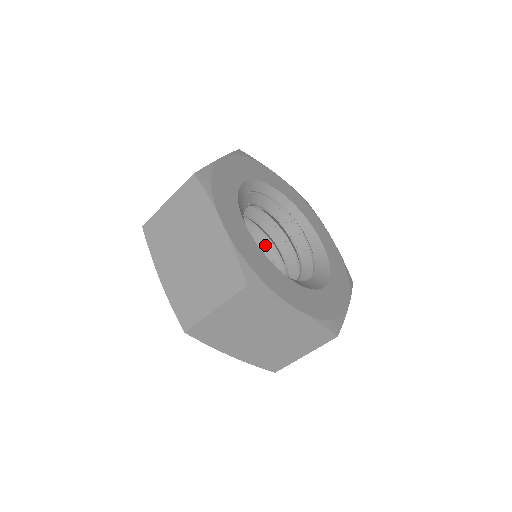
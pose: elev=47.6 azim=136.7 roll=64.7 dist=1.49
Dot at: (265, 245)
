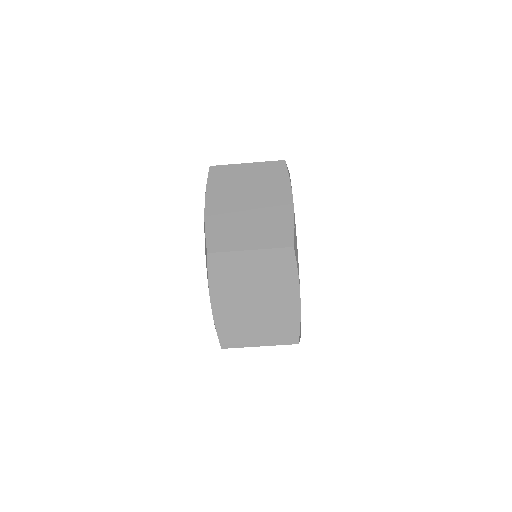
Dot at: occluded
